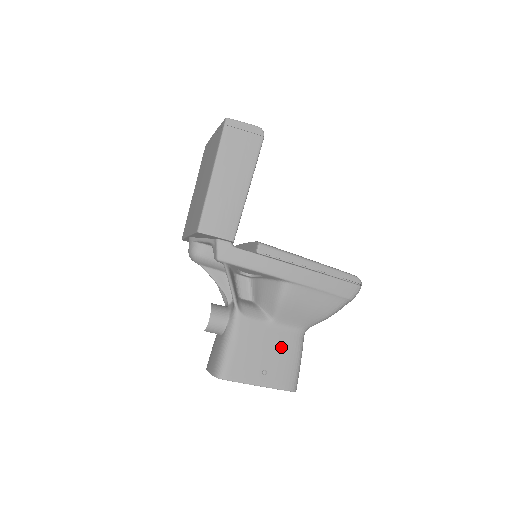
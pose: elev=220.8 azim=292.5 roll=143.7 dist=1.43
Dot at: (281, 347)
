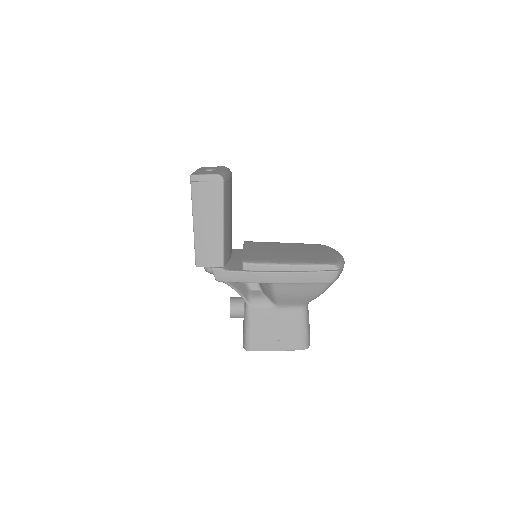
Dot at: (288, 322)
